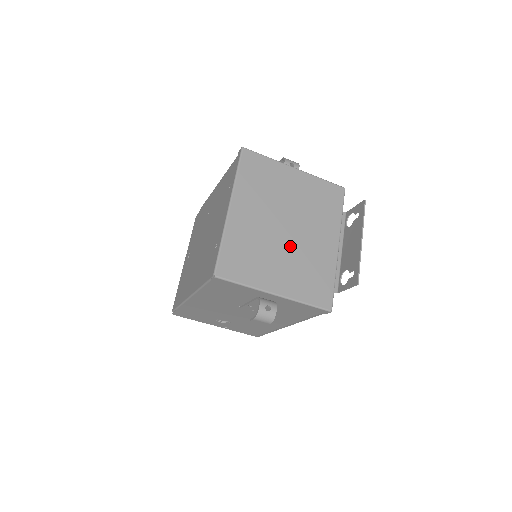
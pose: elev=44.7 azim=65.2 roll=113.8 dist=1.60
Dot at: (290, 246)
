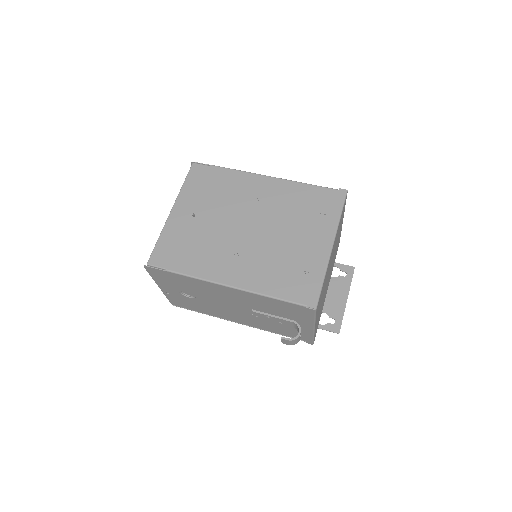
Dot at: occluded
